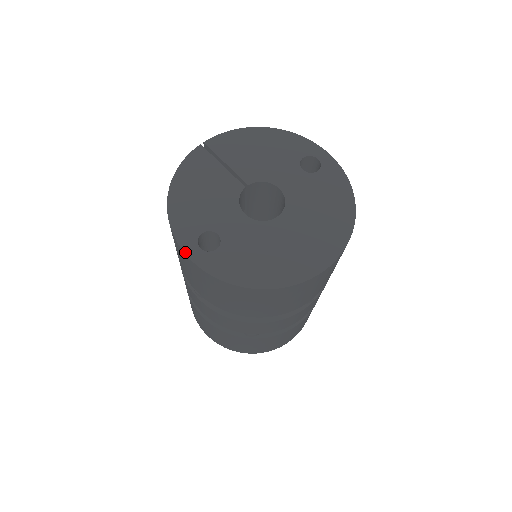
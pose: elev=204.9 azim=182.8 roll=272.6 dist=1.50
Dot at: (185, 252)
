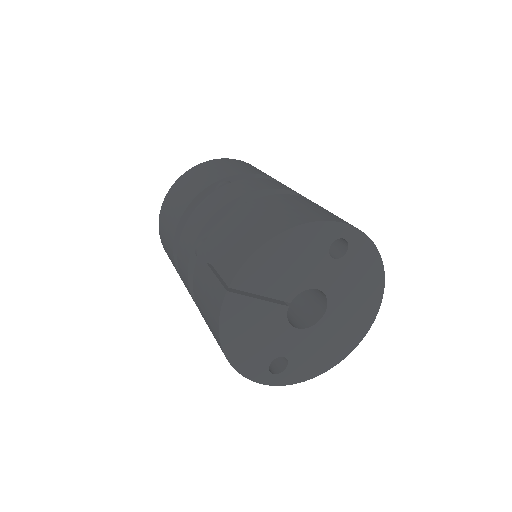
Dot at: (264, 384)
